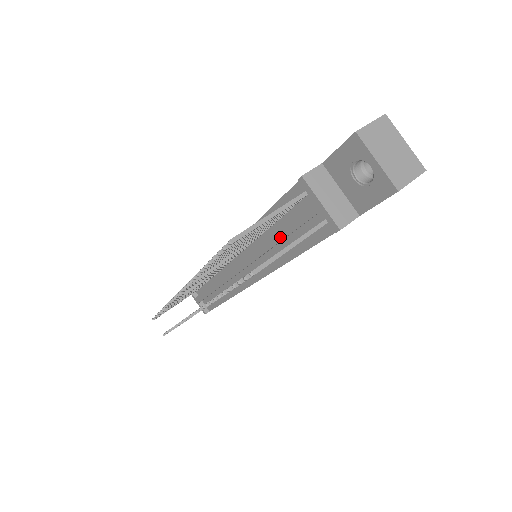
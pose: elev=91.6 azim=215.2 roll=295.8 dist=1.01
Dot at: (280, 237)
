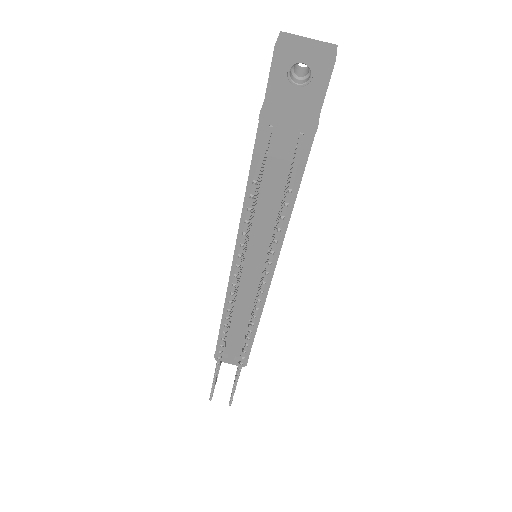
Dot at: (273, 192)
